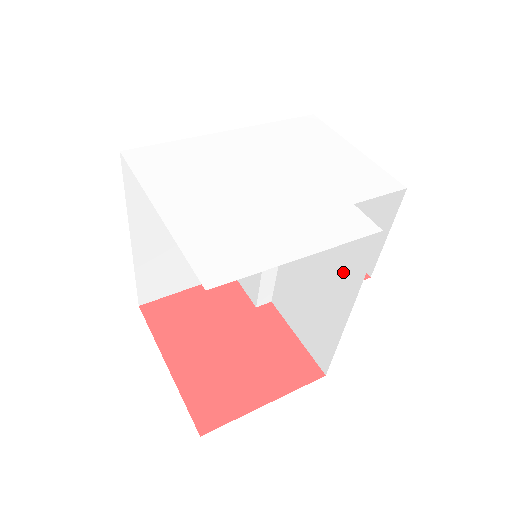
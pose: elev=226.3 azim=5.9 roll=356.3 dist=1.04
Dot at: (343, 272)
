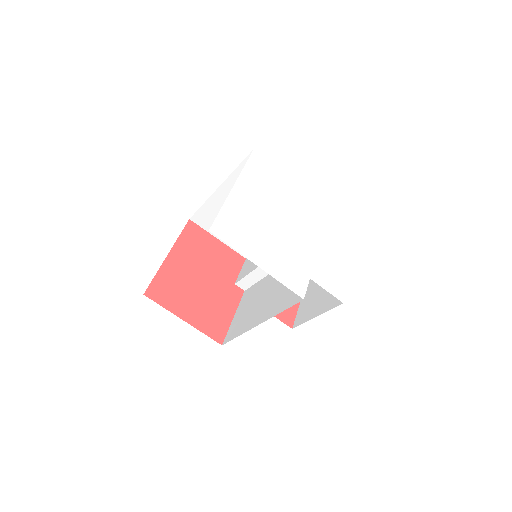
Dot at: (277, 304)
